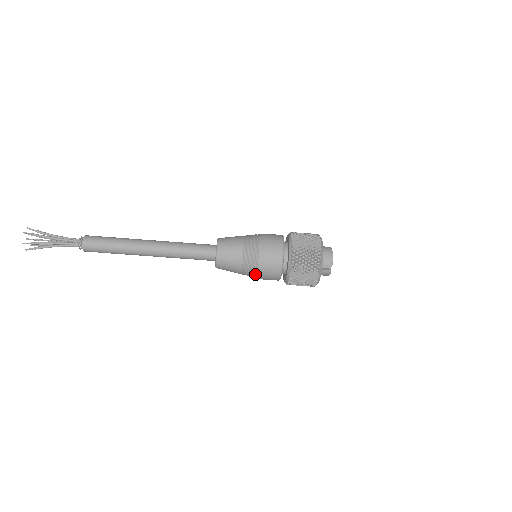
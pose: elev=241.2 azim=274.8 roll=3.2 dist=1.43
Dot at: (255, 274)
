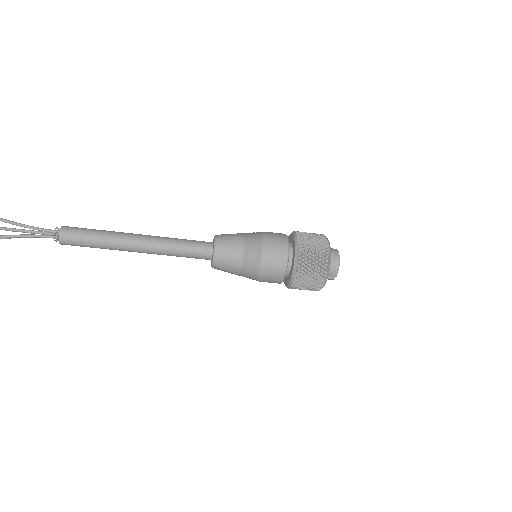
Dot at: (253, 279)
